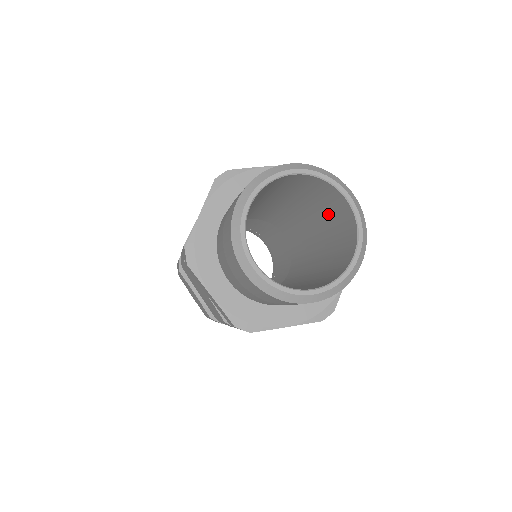
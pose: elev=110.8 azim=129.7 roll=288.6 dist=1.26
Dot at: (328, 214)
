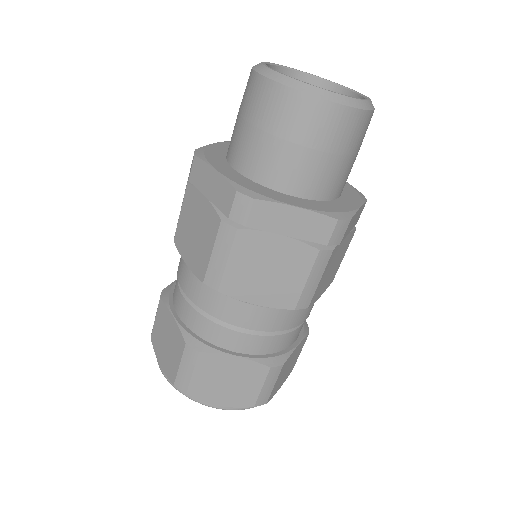
Dot at: occluded
